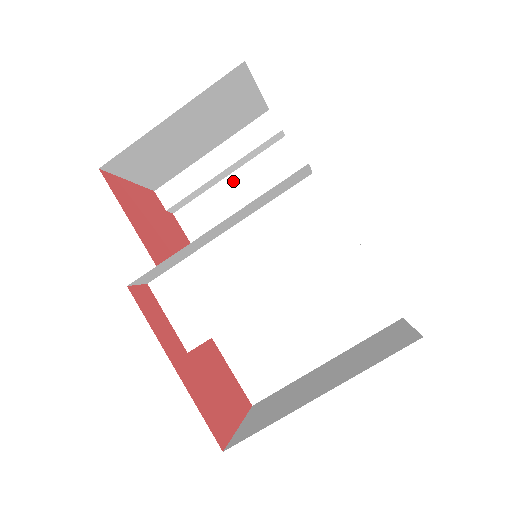
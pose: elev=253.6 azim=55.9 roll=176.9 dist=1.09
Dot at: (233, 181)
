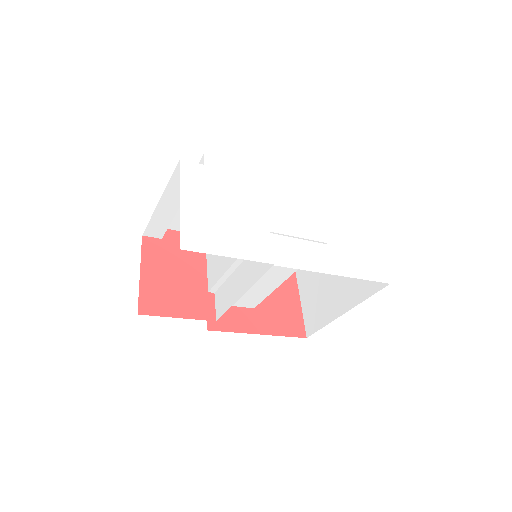
Dot at: occluded
